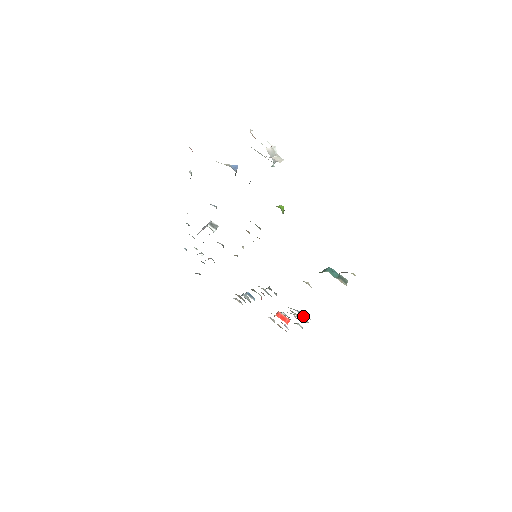
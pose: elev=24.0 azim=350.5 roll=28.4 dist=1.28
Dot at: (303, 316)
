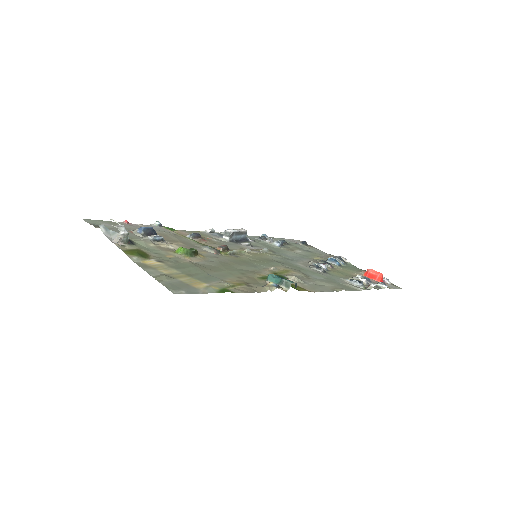
Dot at: (356, 286)
